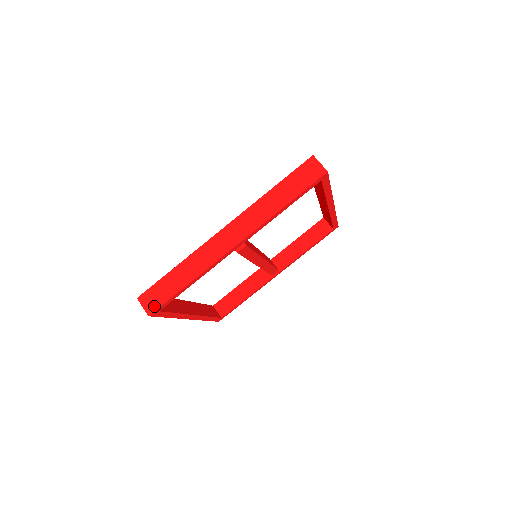
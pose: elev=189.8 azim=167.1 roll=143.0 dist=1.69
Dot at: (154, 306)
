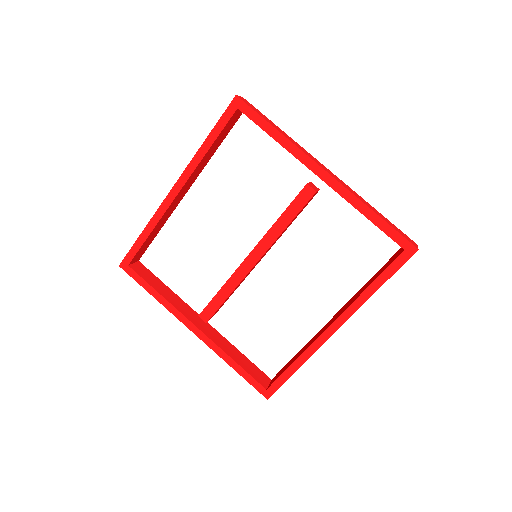
Dot at: (246, 102)
